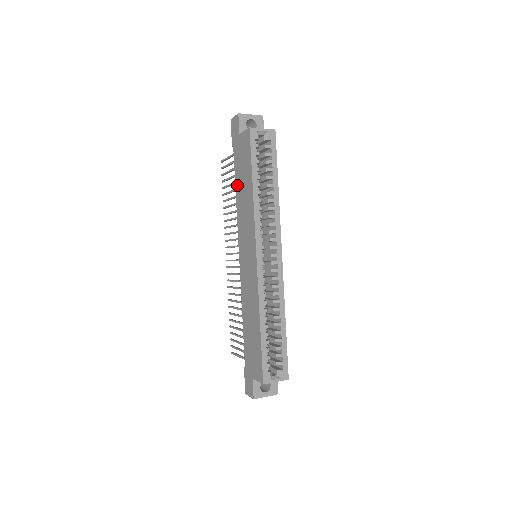
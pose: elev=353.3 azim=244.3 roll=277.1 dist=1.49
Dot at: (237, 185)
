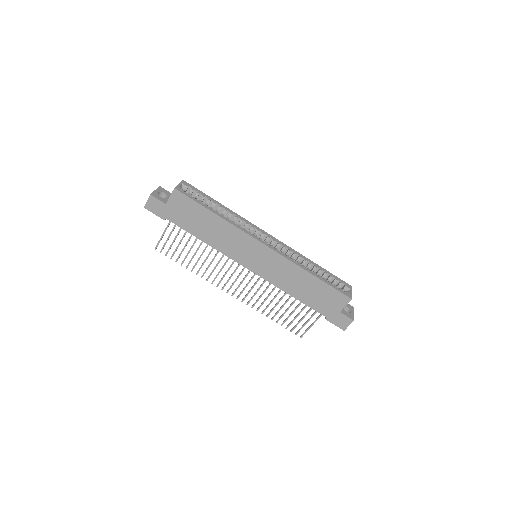
Dot at: (198, 234)
